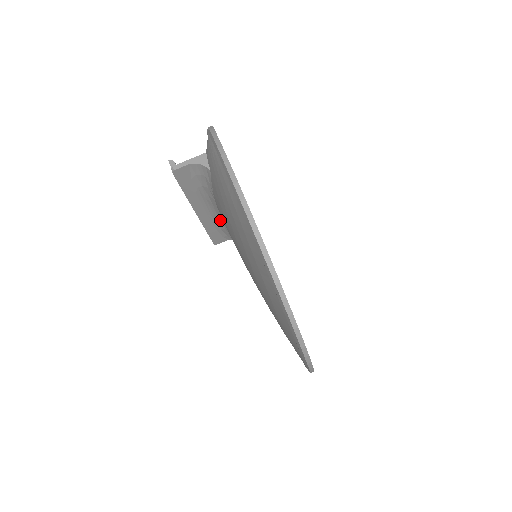
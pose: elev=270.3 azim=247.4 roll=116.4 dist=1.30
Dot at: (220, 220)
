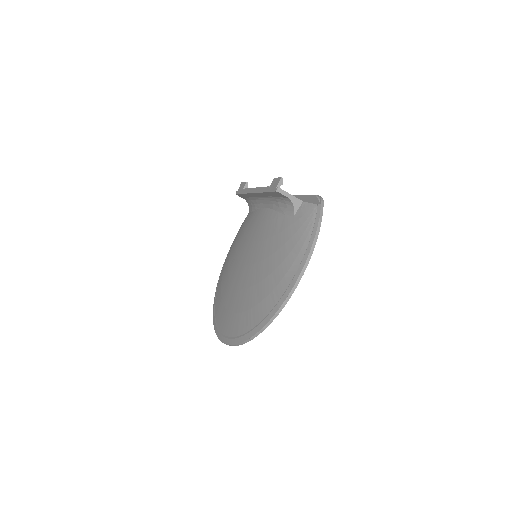
Dot at: (259, 203)
